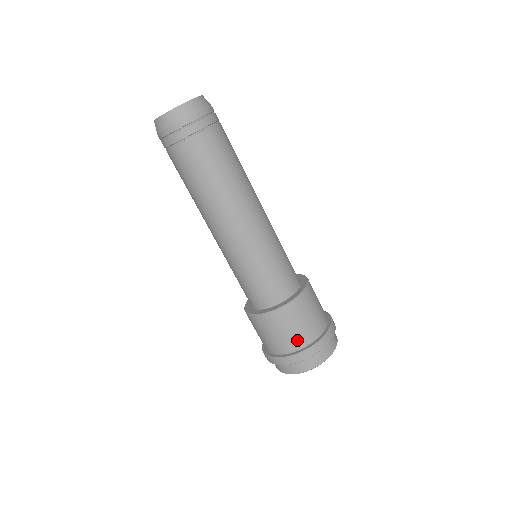
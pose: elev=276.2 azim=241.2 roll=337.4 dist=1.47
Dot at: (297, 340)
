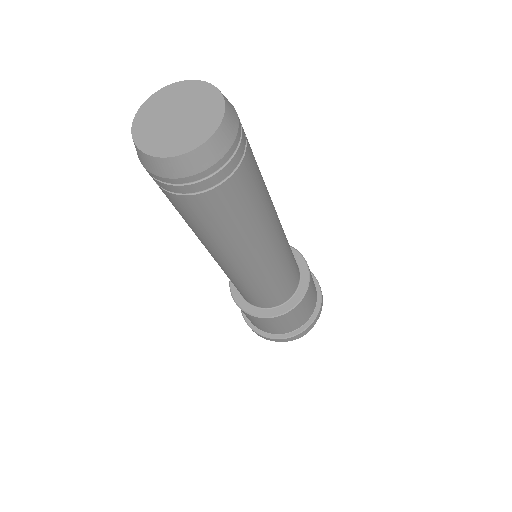
Dot at: (280, 331)
